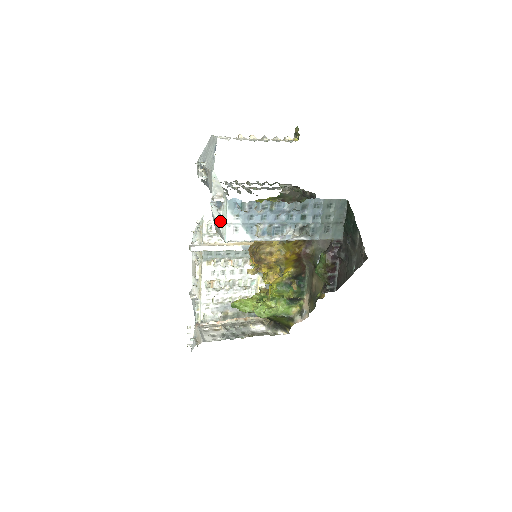
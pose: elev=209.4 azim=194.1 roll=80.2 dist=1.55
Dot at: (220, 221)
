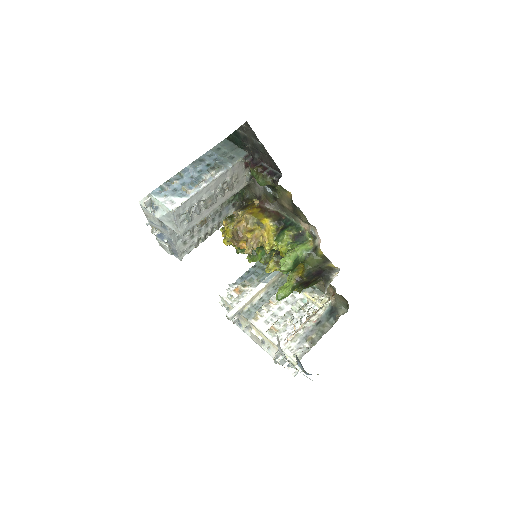
Dot at: (161, 210)
